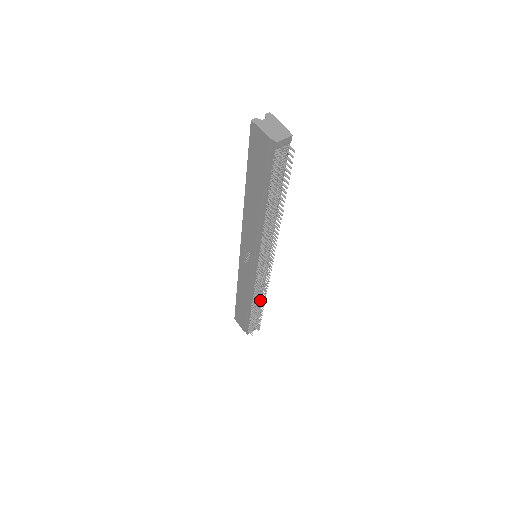
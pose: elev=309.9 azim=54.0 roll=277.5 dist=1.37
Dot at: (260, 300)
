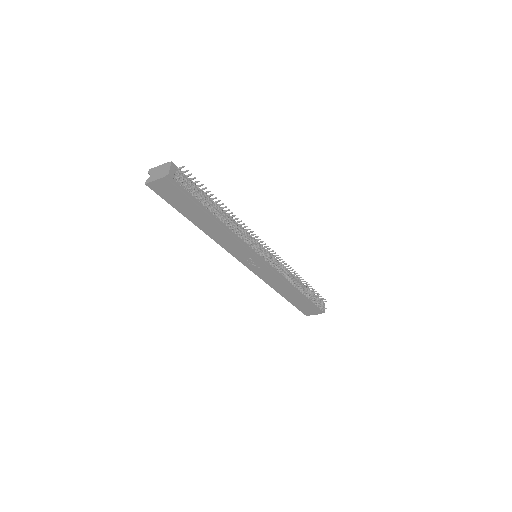
Dot at: (298, 280)
